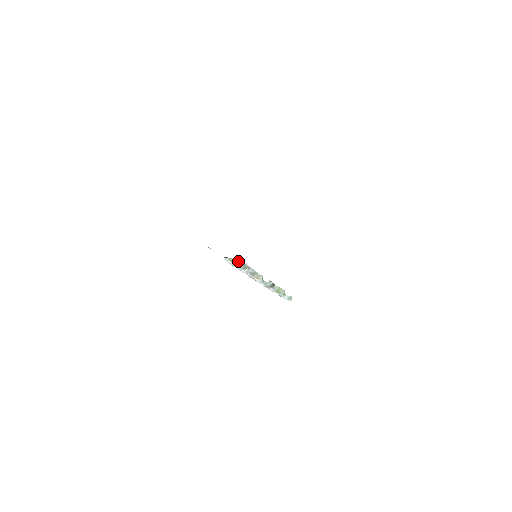
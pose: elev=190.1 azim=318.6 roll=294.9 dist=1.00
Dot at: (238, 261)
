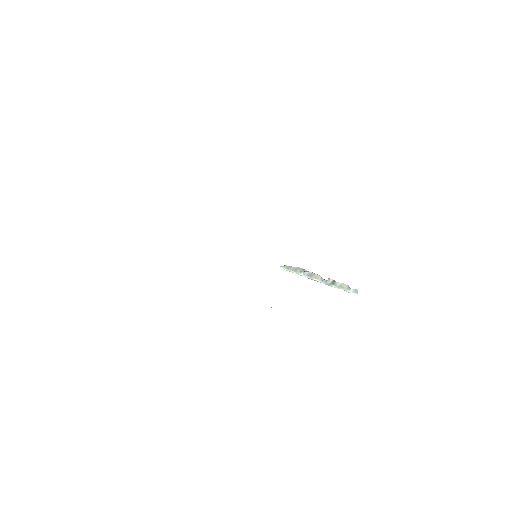
Dot at: (293, 267)
